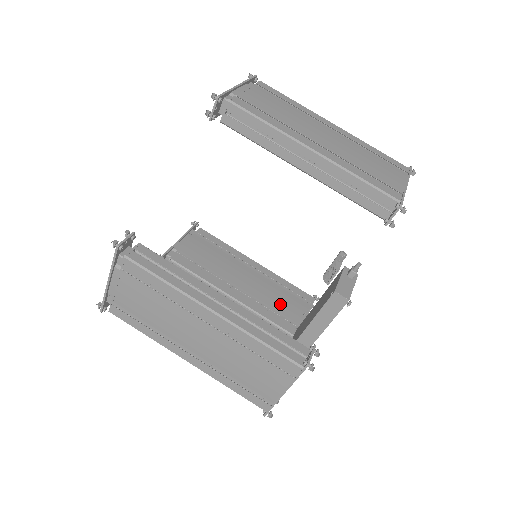
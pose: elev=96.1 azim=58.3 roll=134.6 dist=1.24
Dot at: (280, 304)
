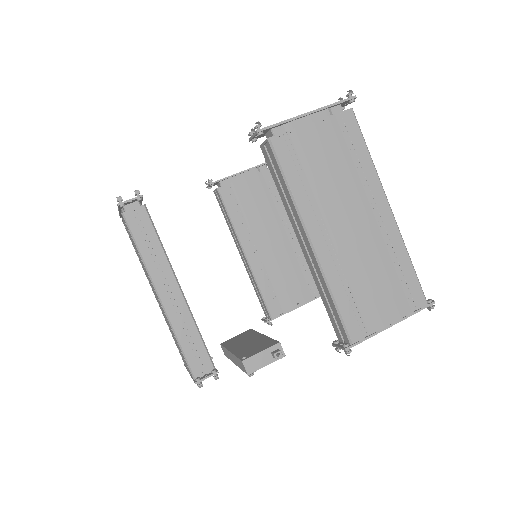
Dot at: (284, 283)
